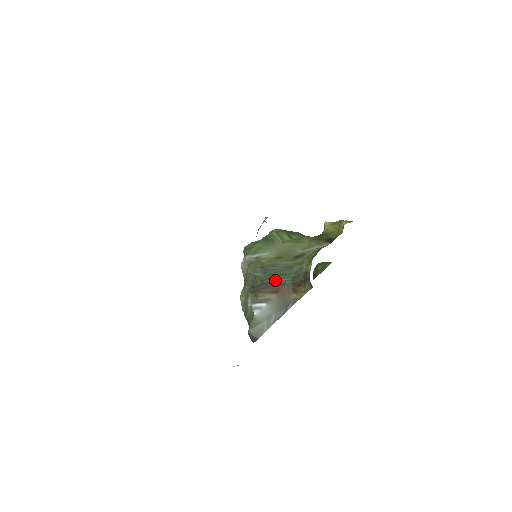
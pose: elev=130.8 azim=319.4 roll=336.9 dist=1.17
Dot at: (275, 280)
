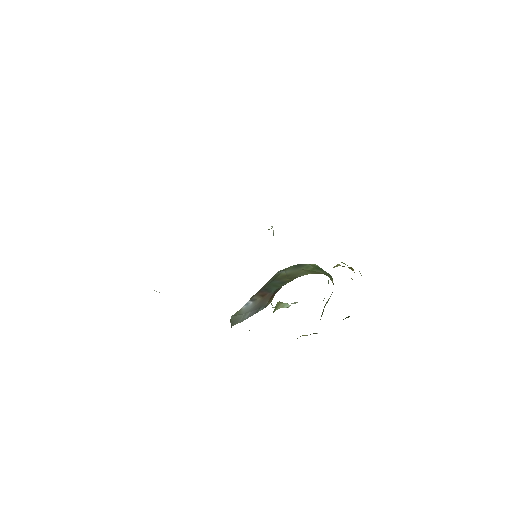
Dot at: (269, 288)
